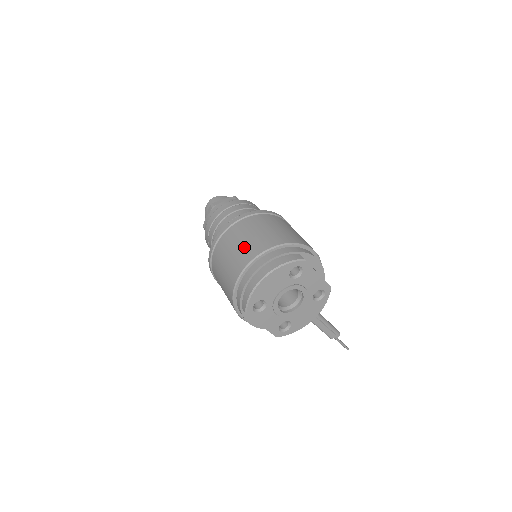
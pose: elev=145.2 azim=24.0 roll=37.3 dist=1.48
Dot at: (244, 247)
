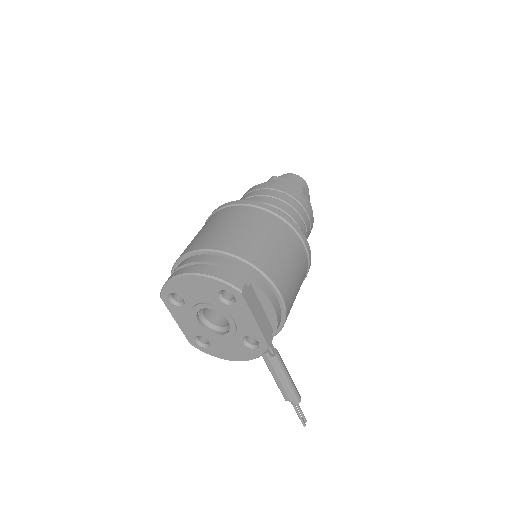
Dot at: (214, 232)
